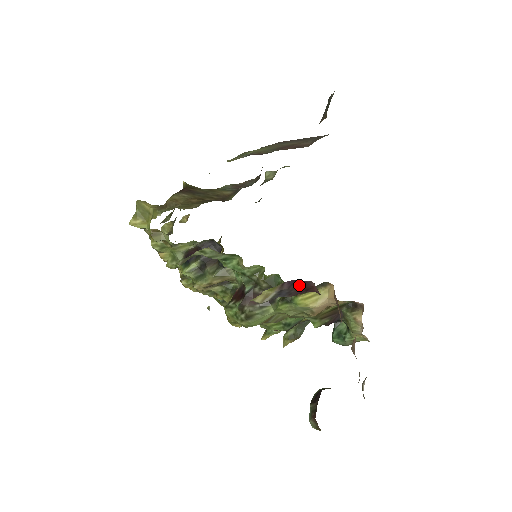
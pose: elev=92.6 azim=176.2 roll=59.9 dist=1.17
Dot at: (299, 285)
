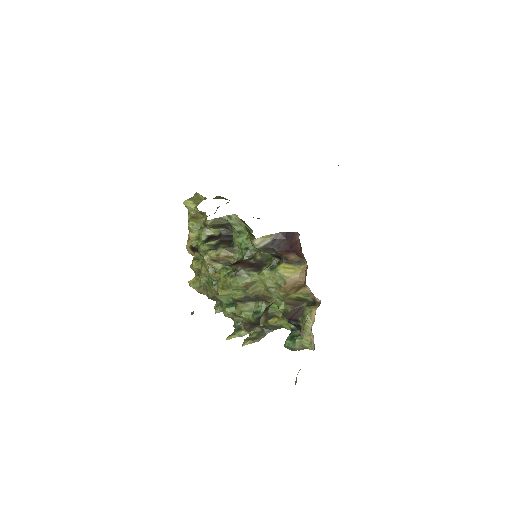
Dot at: (288, 238)
